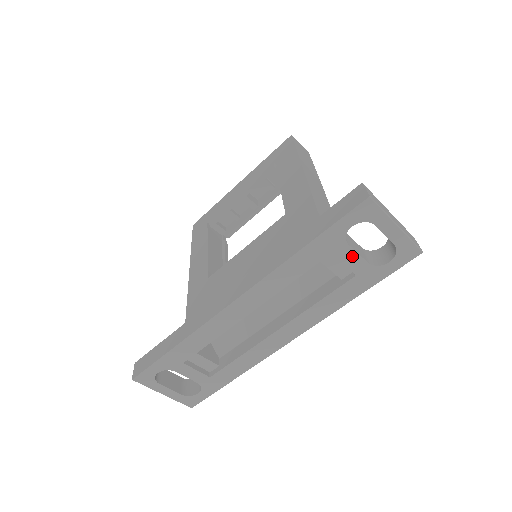
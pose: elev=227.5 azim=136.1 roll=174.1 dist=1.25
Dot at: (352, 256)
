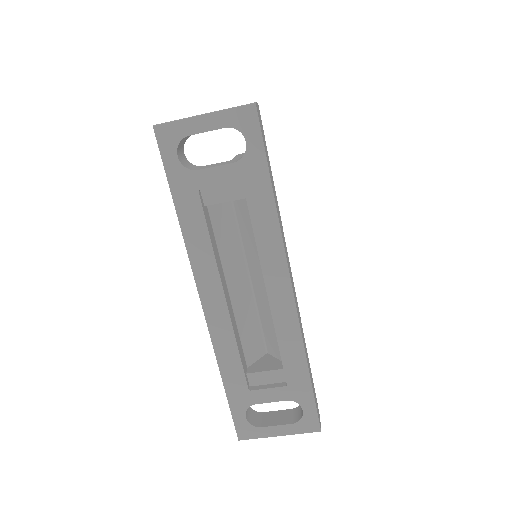
Dot at: (214, 174)
